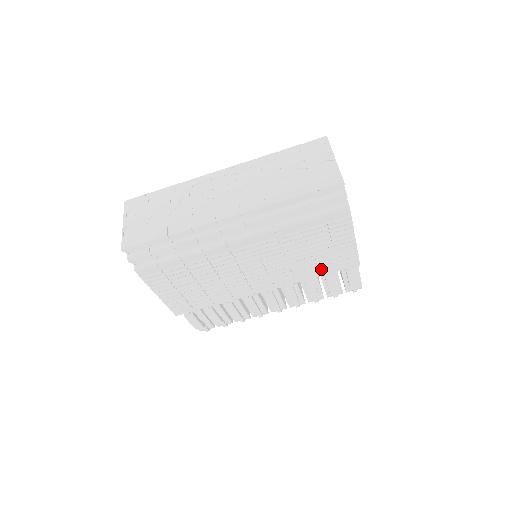
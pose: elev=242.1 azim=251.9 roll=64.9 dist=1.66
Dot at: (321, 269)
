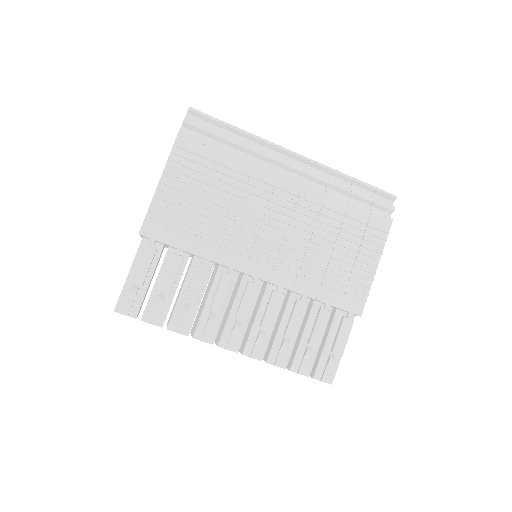
Dot at: (327, 286)
